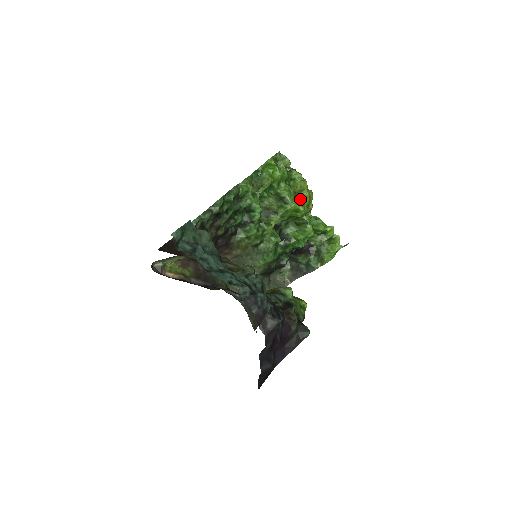
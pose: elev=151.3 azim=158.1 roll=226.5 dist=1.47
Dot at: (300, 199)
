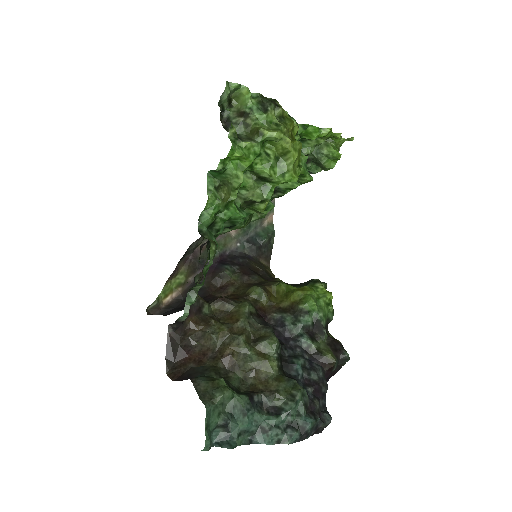
Dot at: (288, 169)
